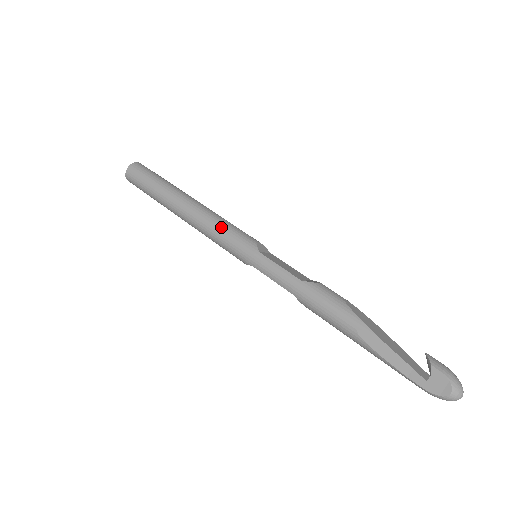
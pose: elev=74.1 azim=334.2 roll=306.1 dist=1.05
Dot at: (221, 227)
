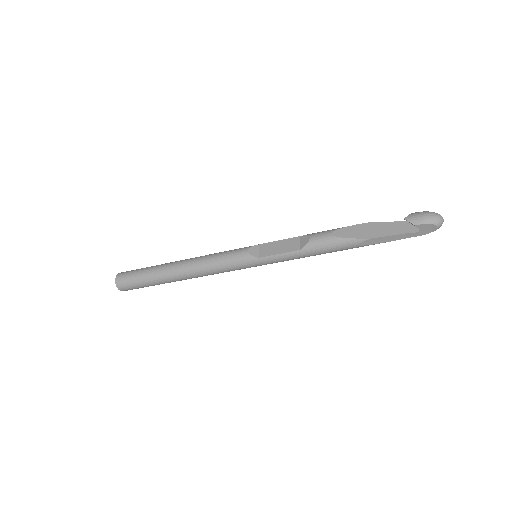
Dot at: (219, 266)
